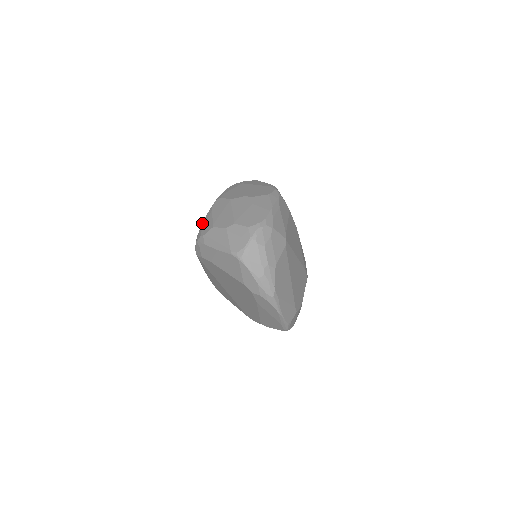
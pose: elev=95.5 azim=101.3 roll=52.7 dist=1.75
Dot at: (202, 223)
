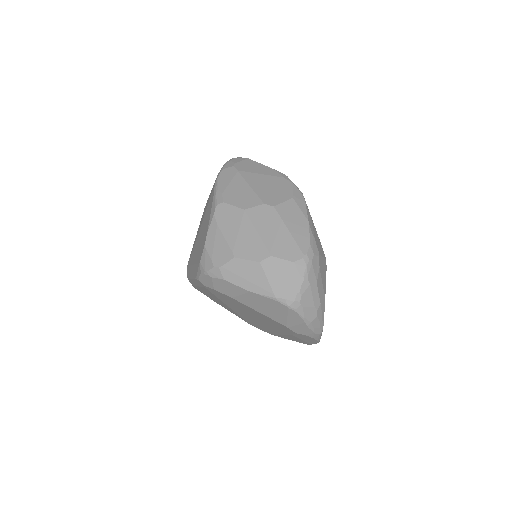
Dot at: (205, 243)
